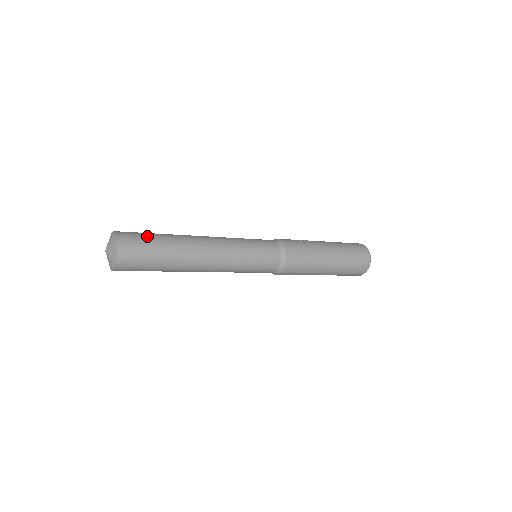
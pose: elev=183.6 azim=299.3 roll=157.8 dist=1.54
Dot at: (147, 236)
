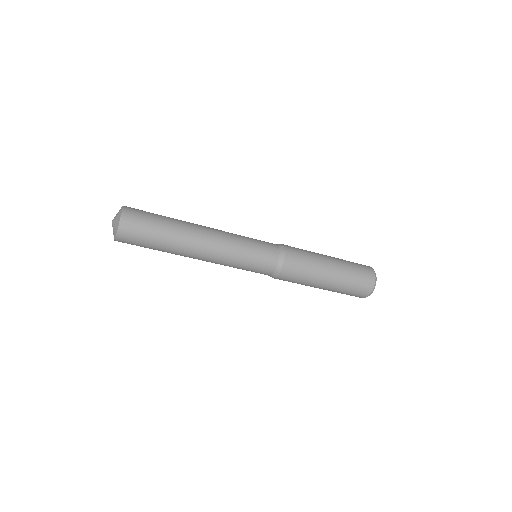
Dot at: occluded
